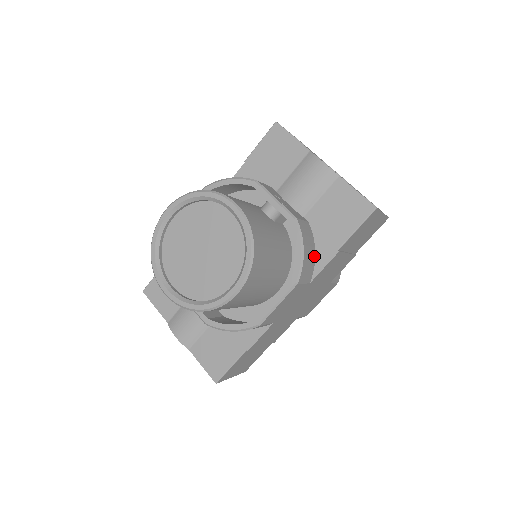
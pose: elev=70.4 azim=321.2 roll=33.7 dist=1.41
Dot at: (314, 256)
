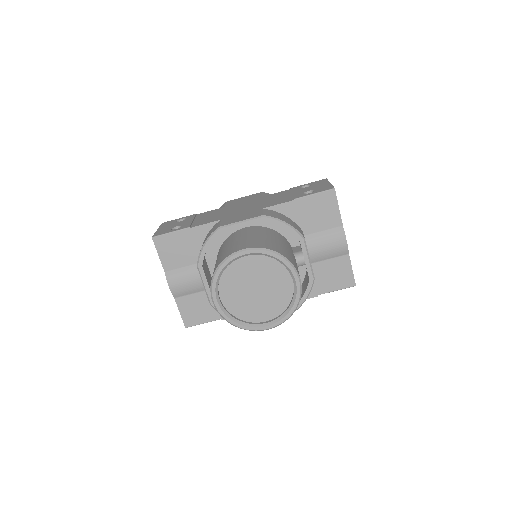
Dot at: occluded
